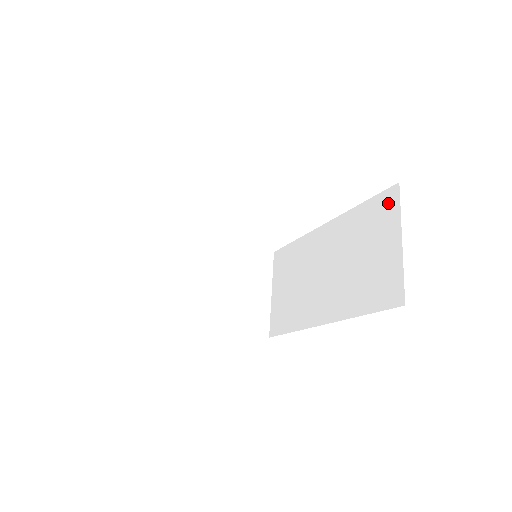
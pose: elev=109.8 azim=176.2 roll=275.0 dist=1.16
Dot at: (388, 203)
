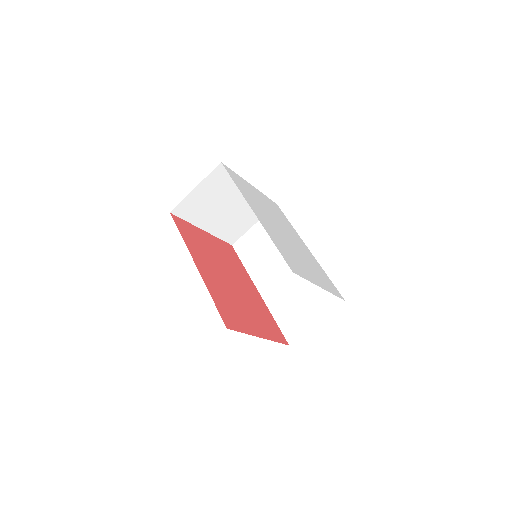
Dot at: (332, 300)
